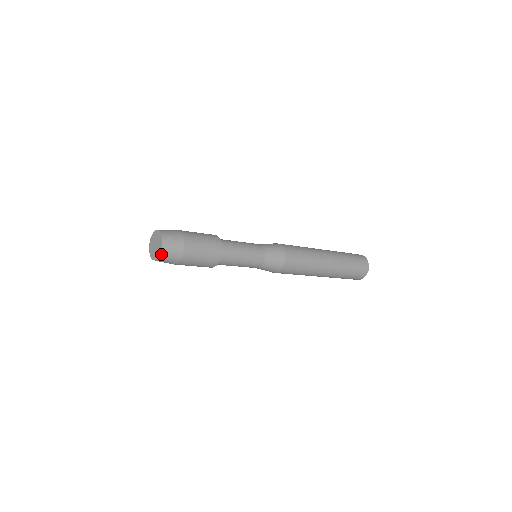
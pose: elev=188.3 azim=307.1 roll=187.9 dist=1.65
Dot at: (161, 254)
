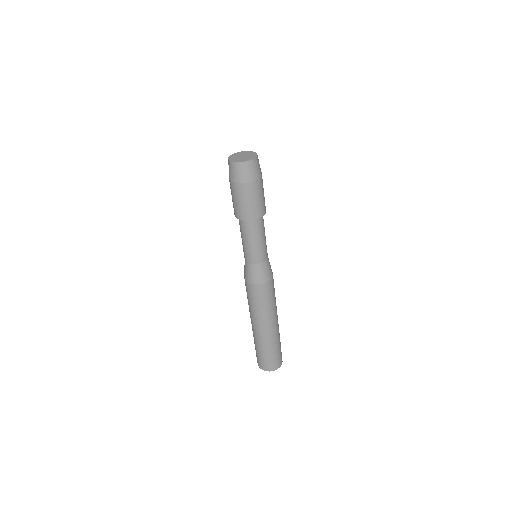
Dot at: (243, 163)
